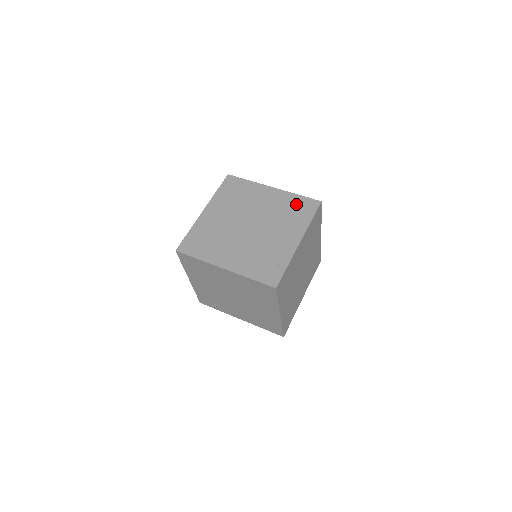
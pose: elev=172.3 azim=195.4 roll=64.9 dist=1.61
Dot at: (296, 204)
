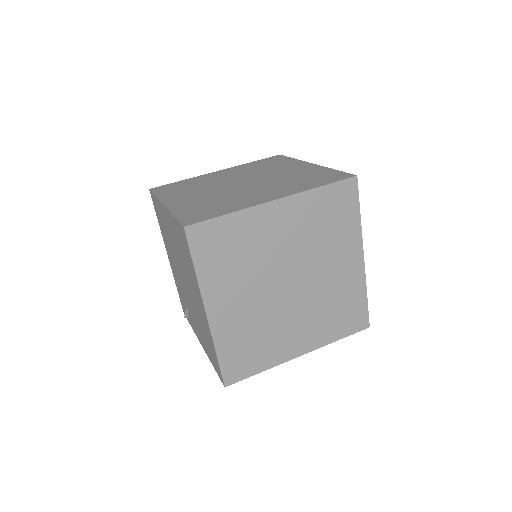
Dot at: (320, 174)
